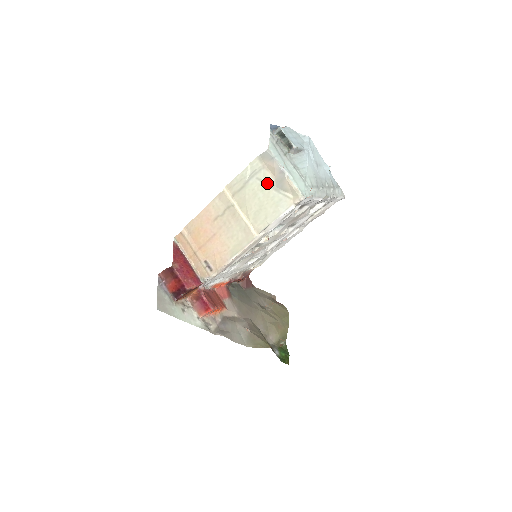
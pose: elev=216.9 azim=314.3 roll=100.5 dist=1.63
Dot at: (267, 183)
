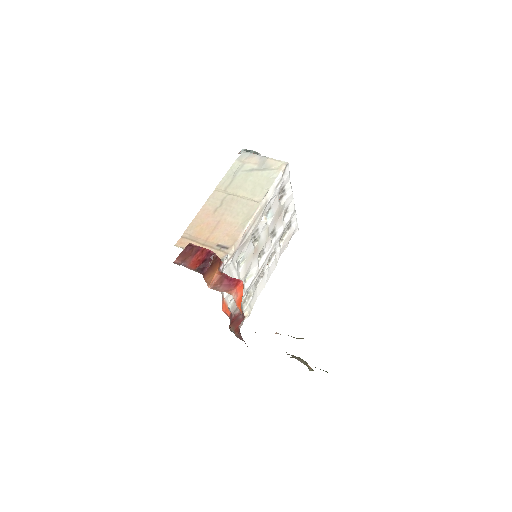
Dot at: (252, 170)
